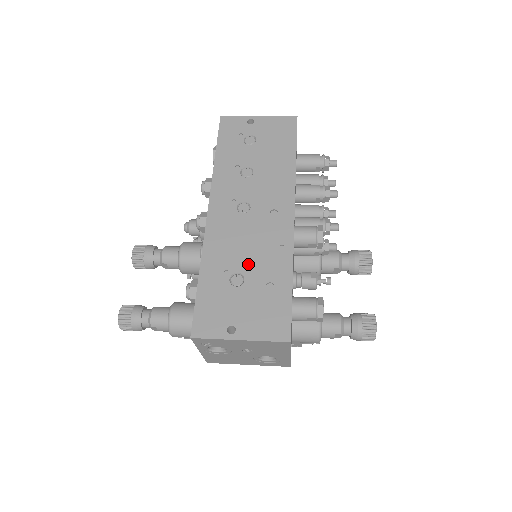
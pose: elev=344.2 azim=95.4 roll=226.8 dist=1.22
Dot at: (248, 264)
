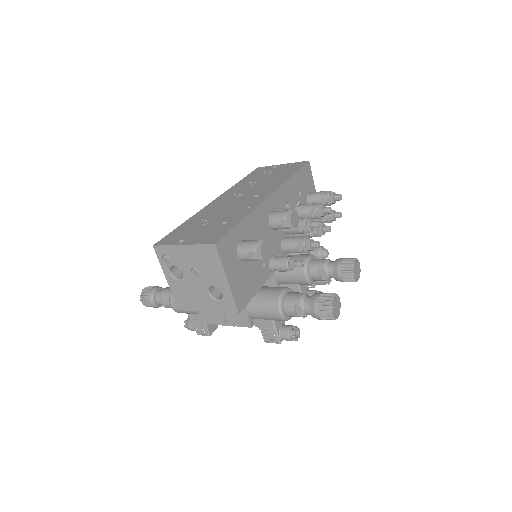
Dot at: (219, 216)
